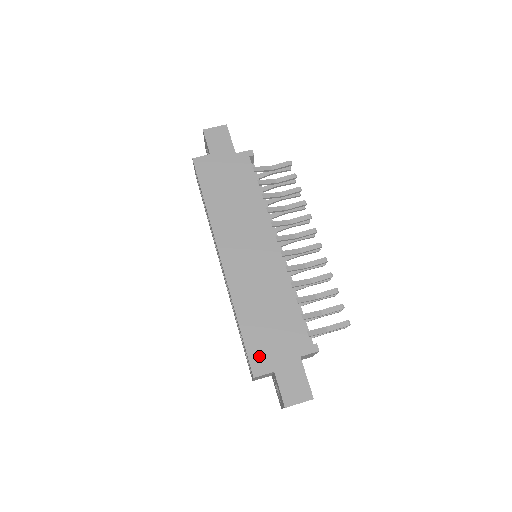
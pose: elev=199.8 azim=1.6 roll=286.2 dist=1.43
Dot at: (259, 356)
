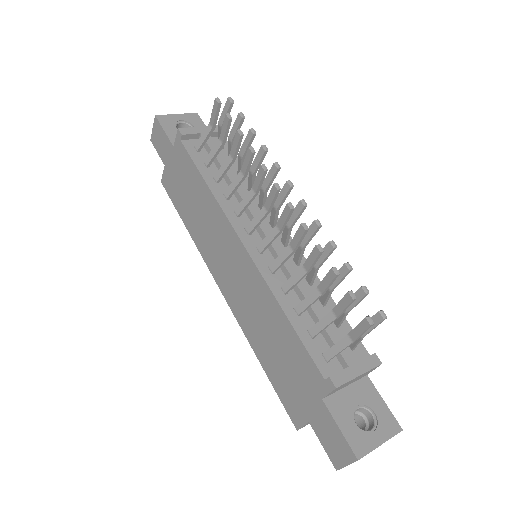
Dot at: (290, 403)
